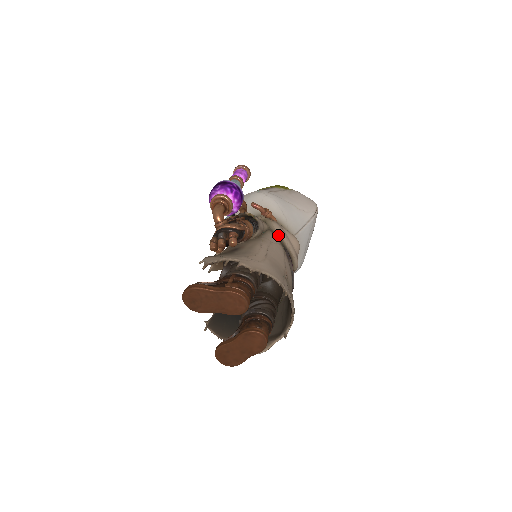
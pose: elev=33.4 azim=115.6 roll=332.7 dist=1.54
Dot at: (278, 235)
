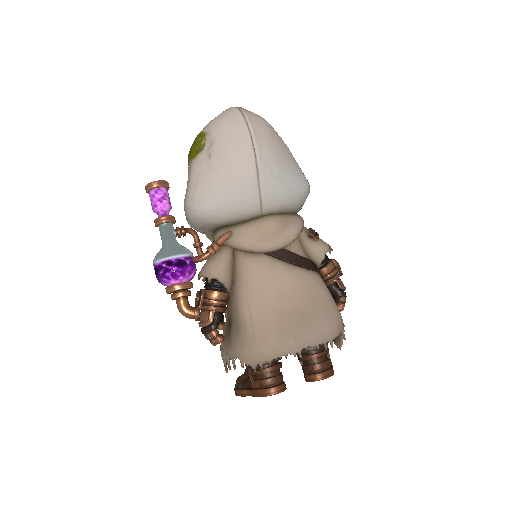
Dot at: (246, 252)
